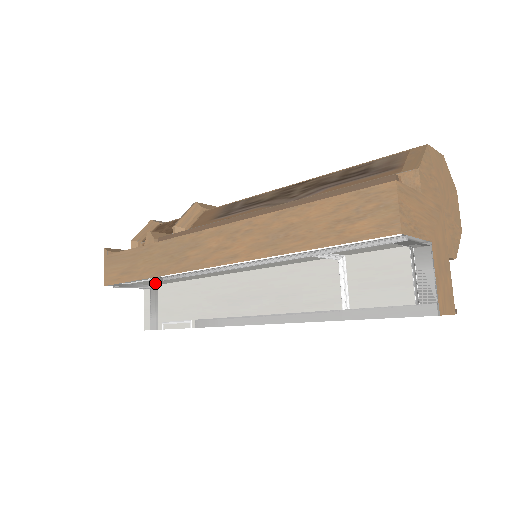
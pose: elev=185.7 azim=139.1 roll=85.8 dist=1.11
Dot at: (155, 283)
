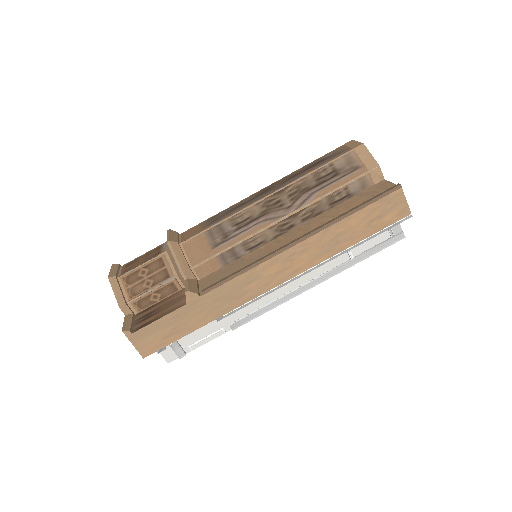
Dot at: occluded
